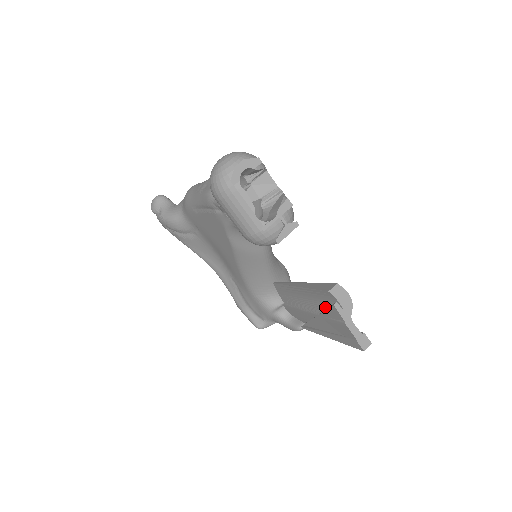
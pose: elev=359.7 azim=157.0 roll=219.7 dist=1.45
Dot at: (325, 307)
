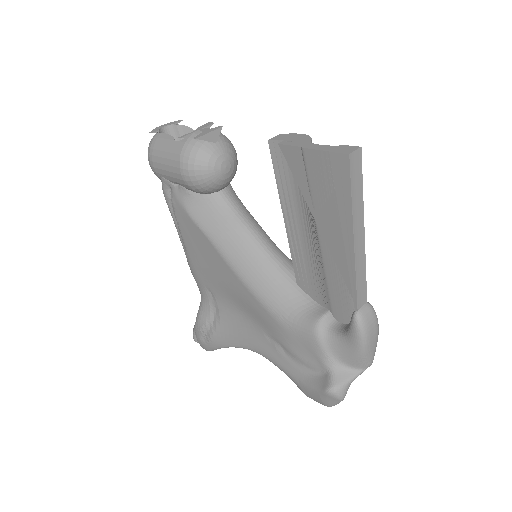
Dot at: occluded
